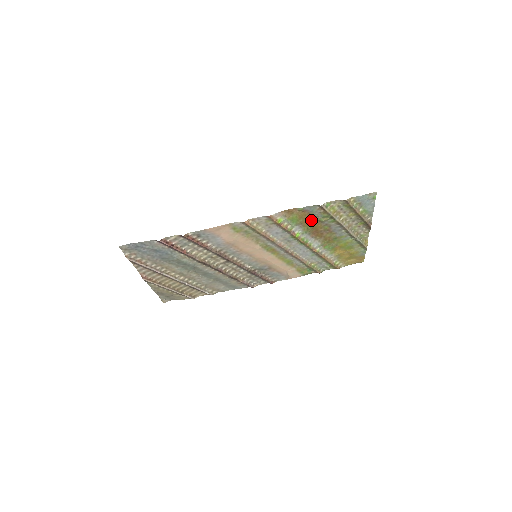
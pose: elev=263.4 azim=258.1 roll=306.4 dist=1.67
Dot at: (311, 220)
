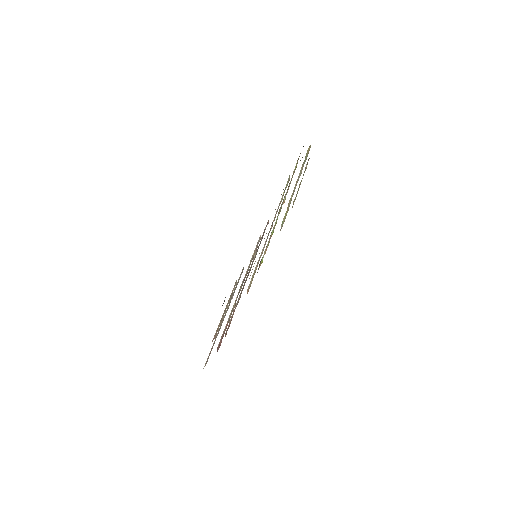
Dot at: occluded
